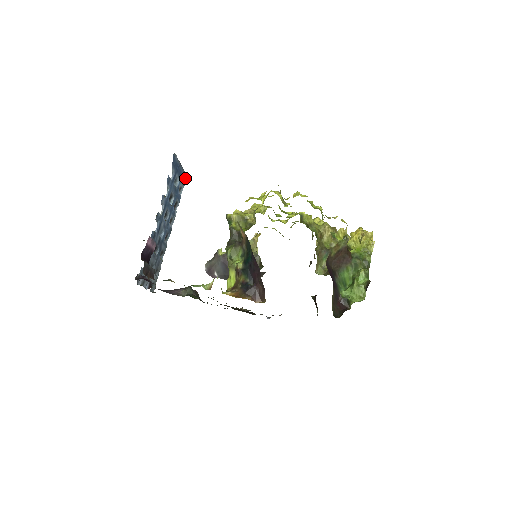
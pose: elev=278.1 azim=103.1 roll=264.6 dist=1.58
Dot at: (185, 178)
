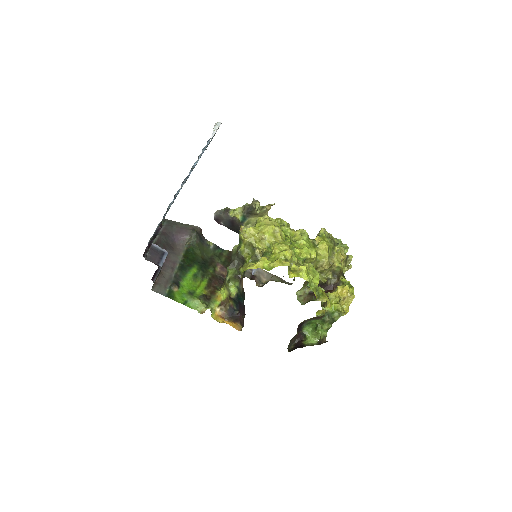
Dot at: (218, 128)
